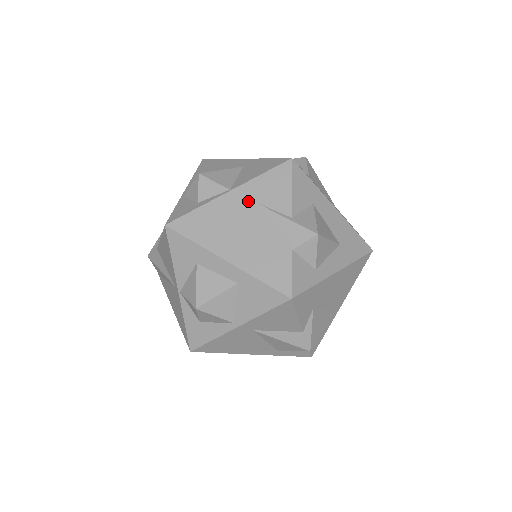
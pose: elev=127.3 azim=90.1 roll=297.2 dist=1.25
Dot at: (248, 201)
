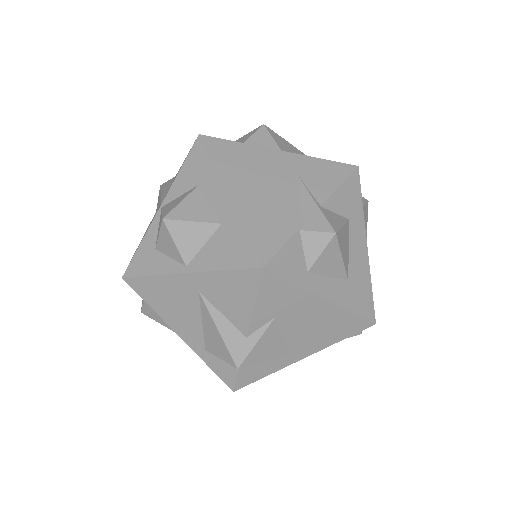
Dot at: (290, 167)
